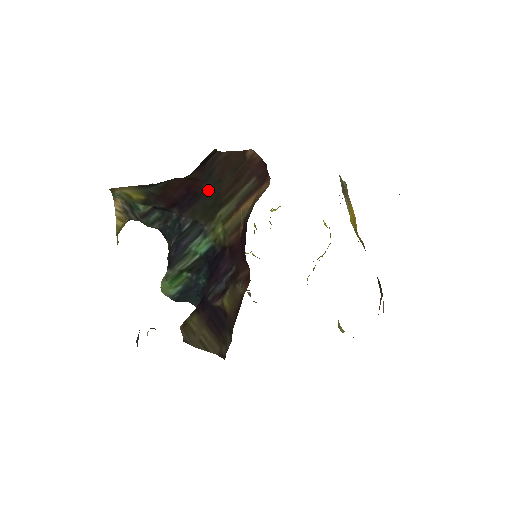
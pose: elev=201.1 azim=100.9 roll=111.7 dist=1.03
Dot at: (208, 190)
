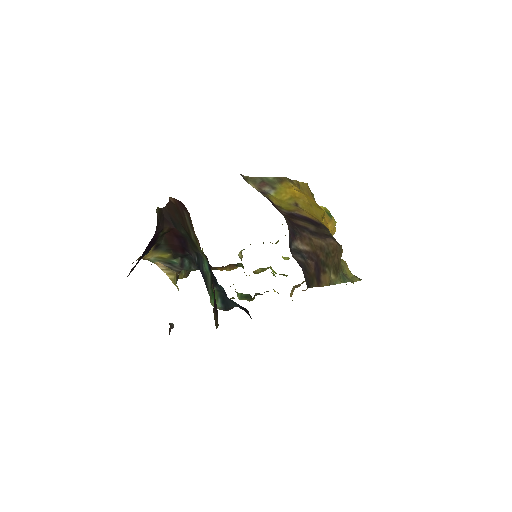
Dot at: (182, 231)
